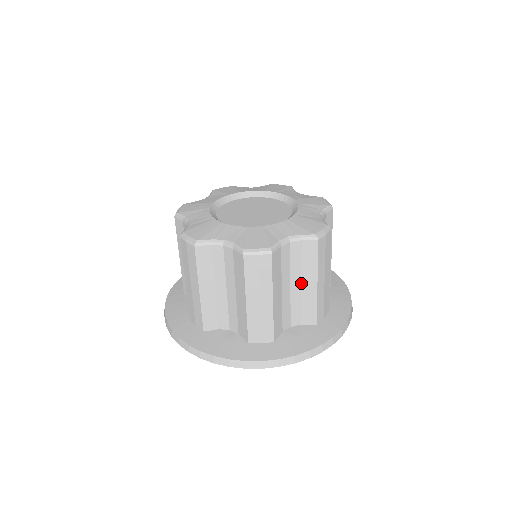
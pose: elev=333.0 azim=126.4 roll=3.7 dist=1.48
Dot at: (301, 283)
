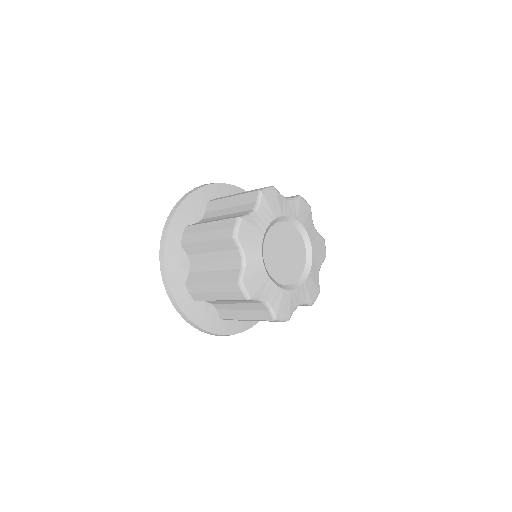
Dot at: (242, 309)
